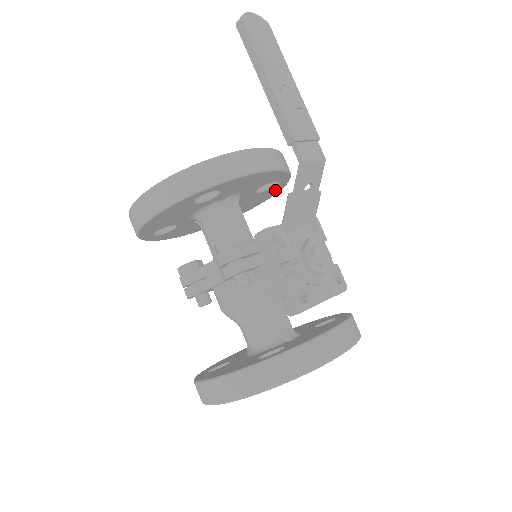
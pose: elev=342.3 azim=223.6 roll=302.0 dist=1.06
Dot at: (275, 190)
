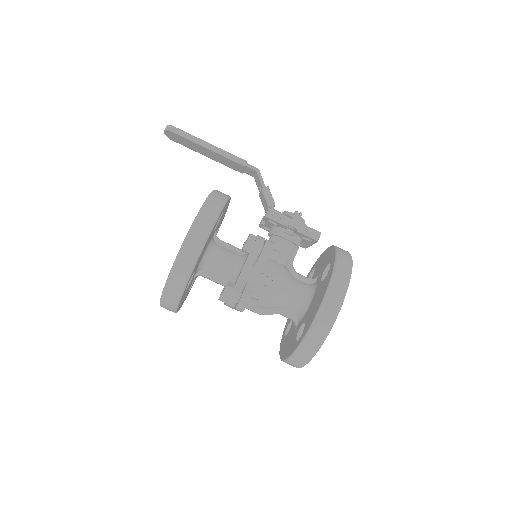
Dot at: occluded
